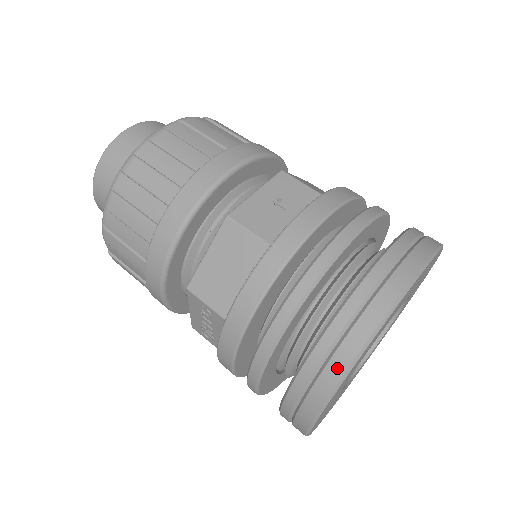
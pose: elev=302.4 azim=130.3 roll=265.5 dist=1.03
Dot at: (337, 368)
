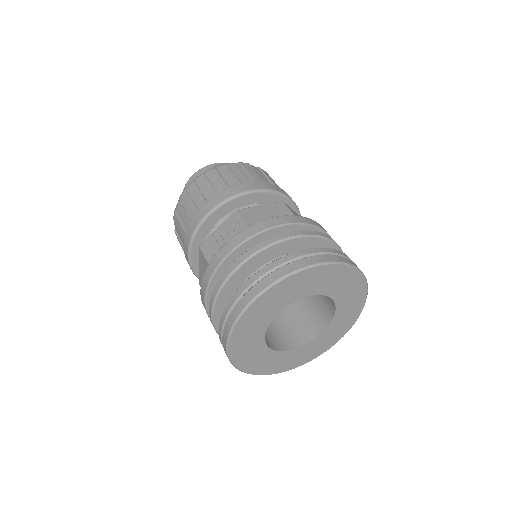
Dot at: (308, 262)
